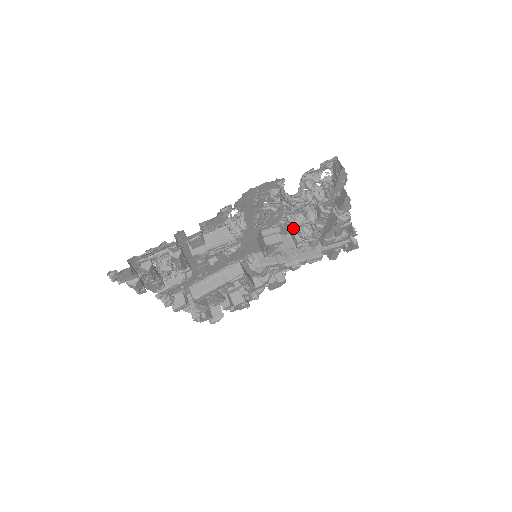
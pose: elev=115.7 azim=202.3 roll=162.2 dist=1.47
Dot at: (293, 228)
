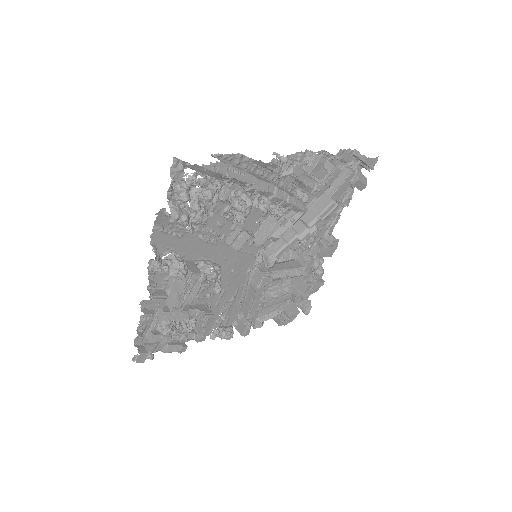
Dot at: (256, 214)
